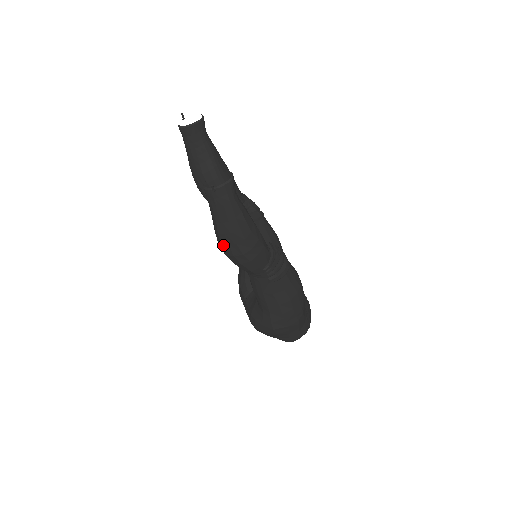
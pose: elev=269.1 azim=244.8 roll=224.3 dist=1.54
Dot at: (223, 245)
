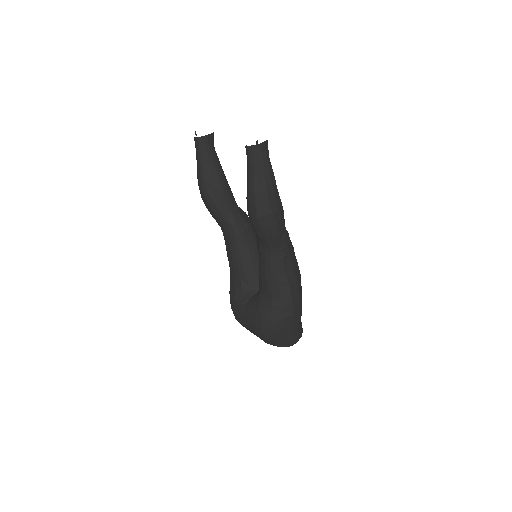
Dot at: (257, 205)
